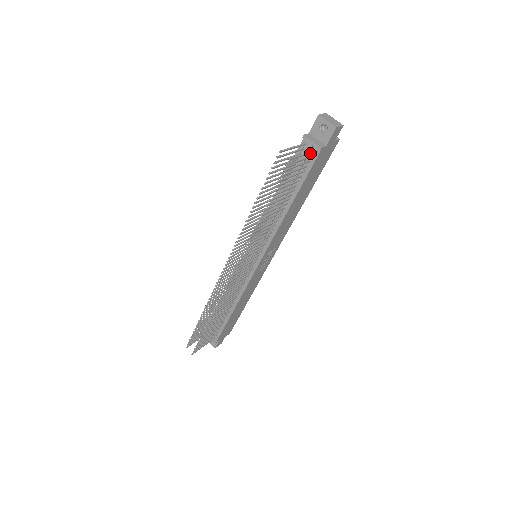
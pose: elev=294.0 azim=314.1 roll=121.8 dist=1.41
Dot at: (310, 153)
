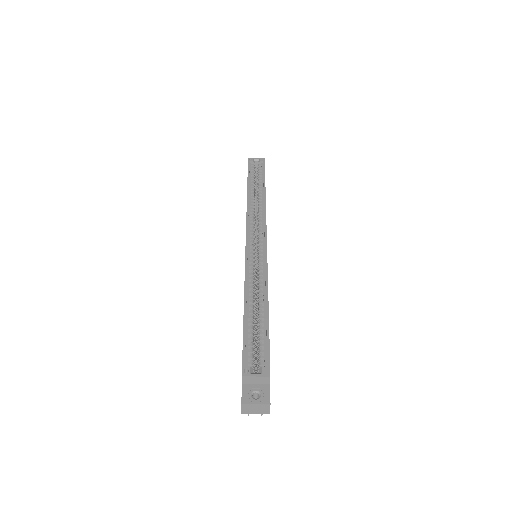
Dot at: occluded
